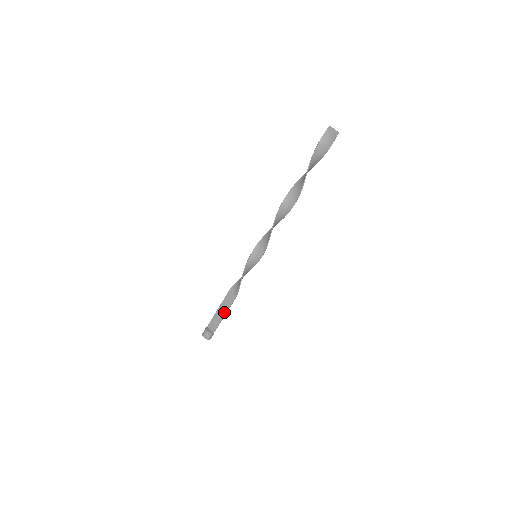
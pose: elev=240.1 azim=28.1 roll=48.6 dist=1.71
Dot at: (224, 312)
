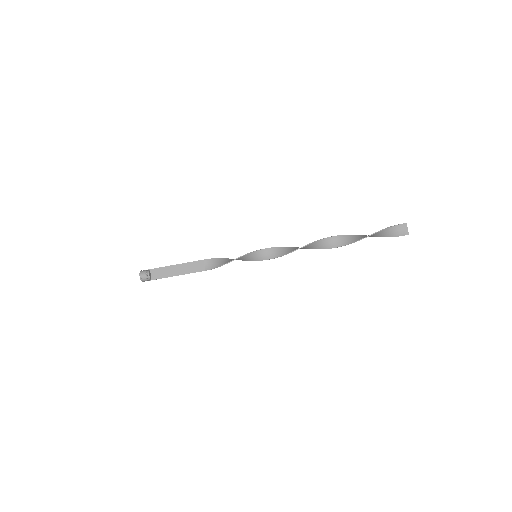
Dot at: (181, 272)
